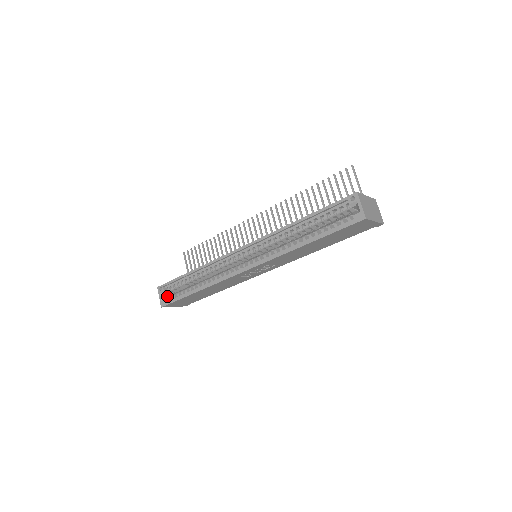
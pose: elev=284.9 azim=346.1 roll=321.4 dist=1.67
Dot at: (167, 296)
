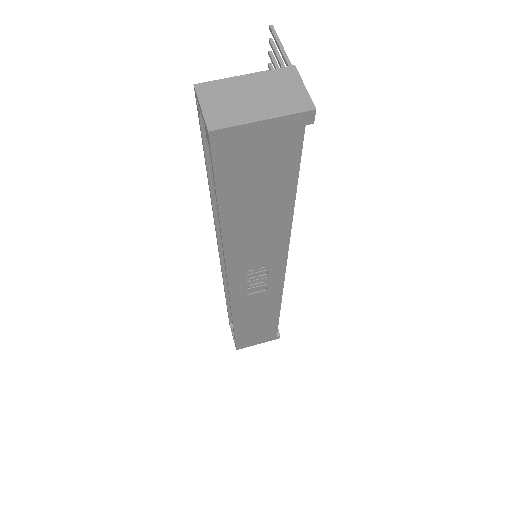
Dot at: occluded
